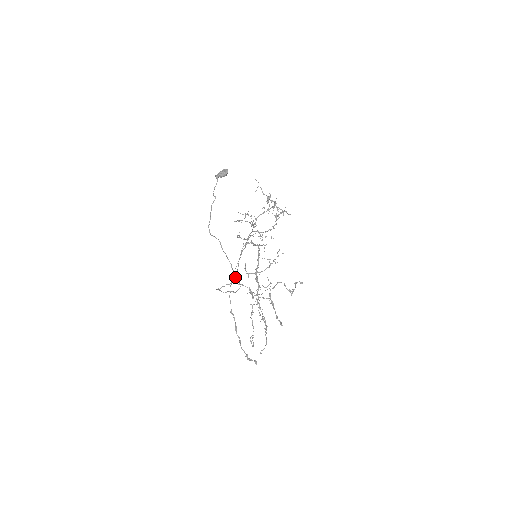
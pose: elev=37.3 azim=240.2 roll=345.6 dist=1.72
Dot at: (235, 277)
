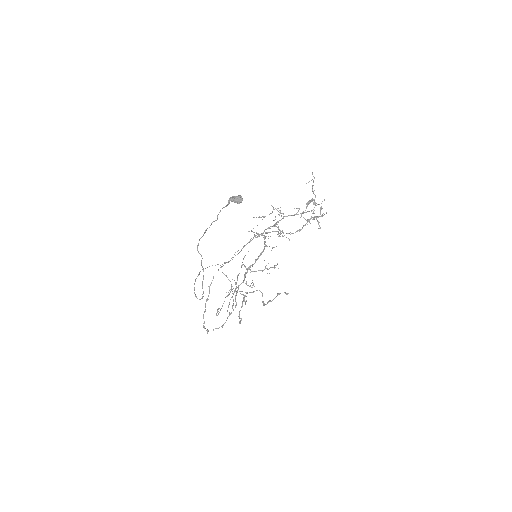
Dot at: occluded
